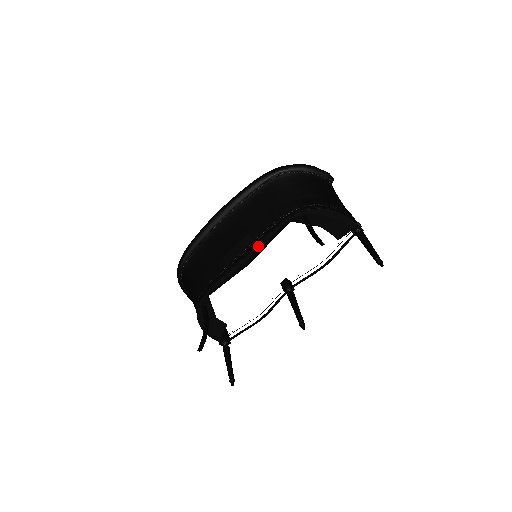
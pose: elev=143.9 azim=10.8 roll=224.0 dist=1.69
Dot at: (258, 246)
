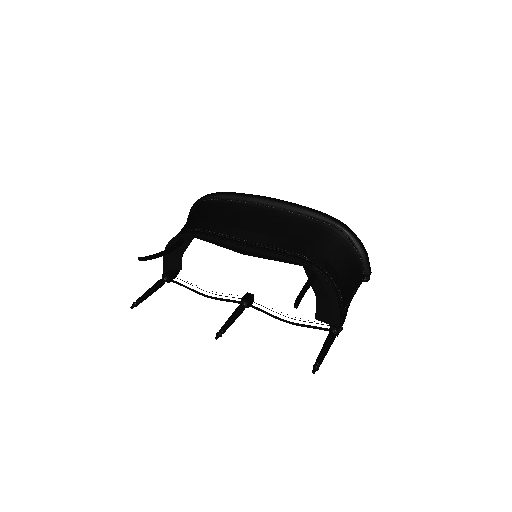
Dot at: (263, 252)
